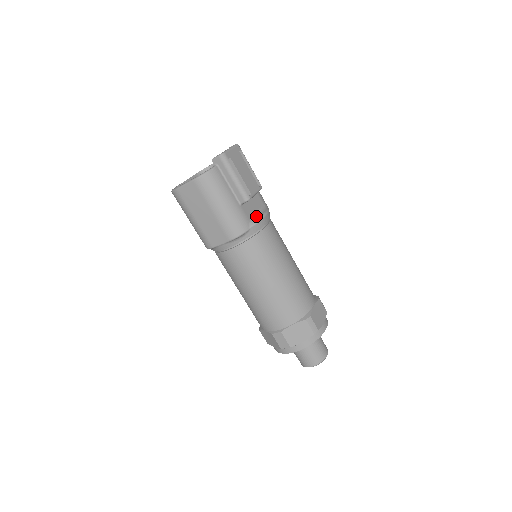
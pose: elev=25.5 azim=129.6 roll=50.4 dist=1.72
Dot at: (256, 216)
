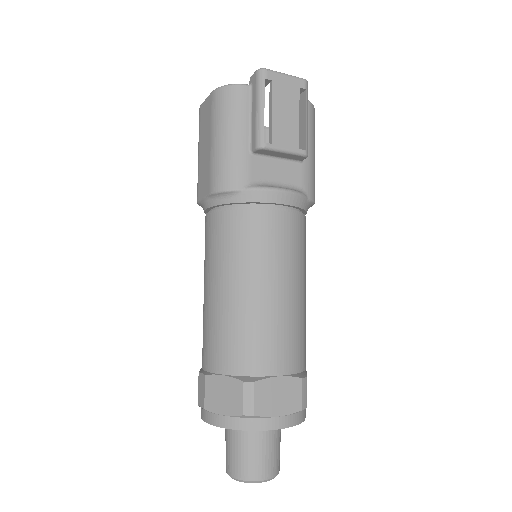
Dot at: (268, 184)
